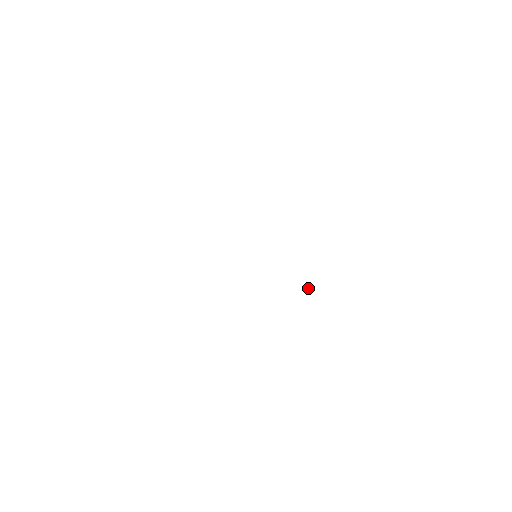
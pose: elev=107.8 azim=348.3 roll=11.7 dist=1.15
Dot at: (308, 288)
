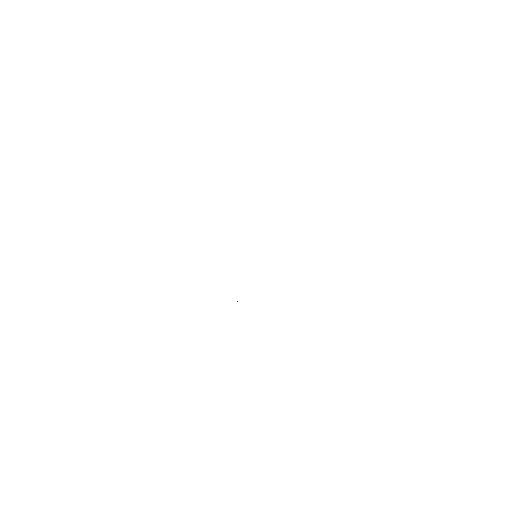
Dot at: occluded
